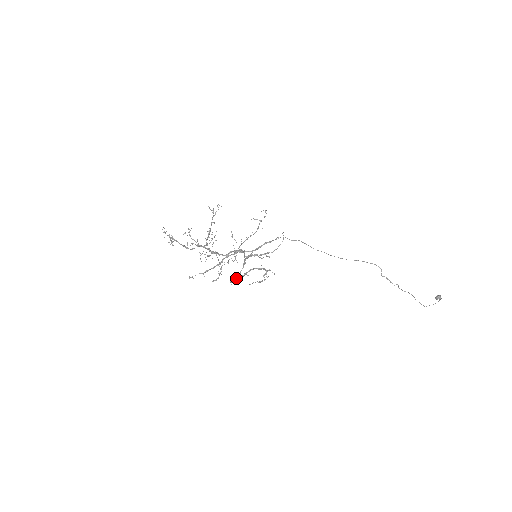
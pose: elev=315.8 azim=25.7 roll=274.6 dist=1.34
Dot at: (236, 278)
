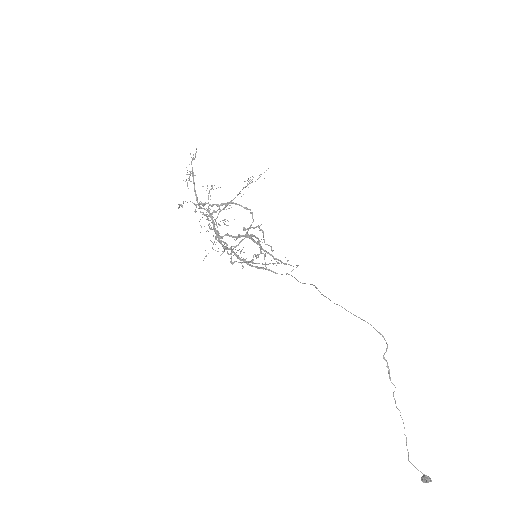
Dot at: (225, 234)
